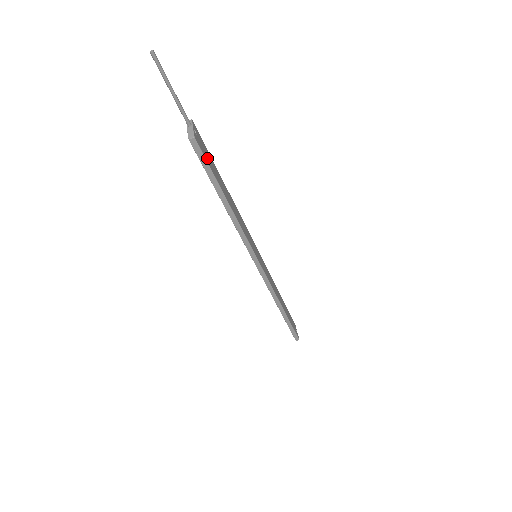
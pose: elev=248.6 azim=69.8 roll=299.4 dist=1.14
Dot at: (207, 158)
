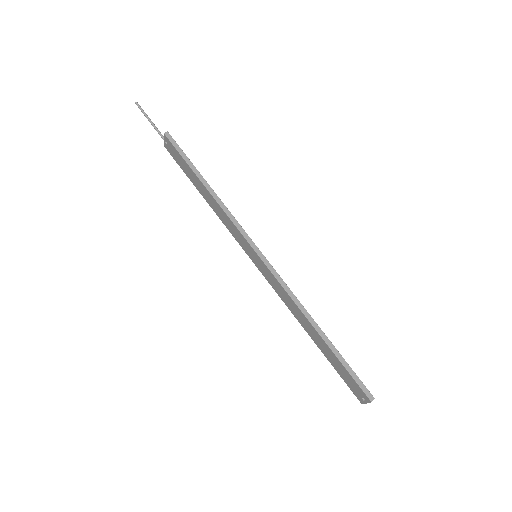
Dot at: occluded
